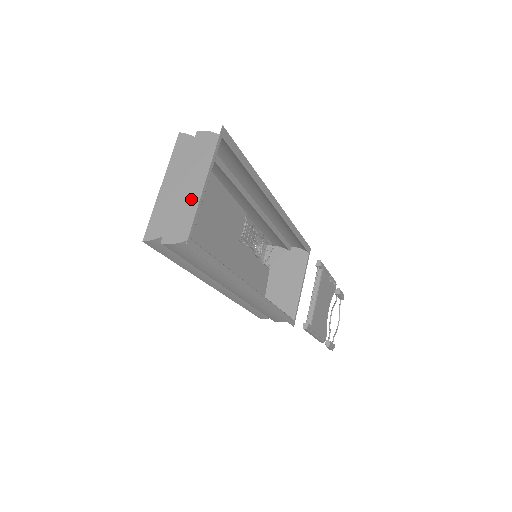
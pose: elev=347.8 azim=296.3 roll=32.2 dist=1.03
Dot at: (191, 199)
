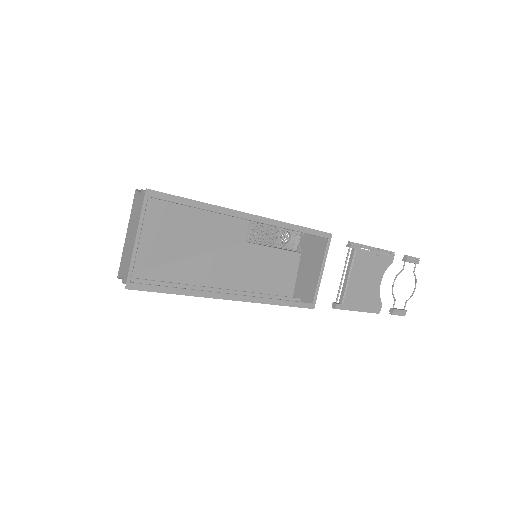
Dot at: occluded
